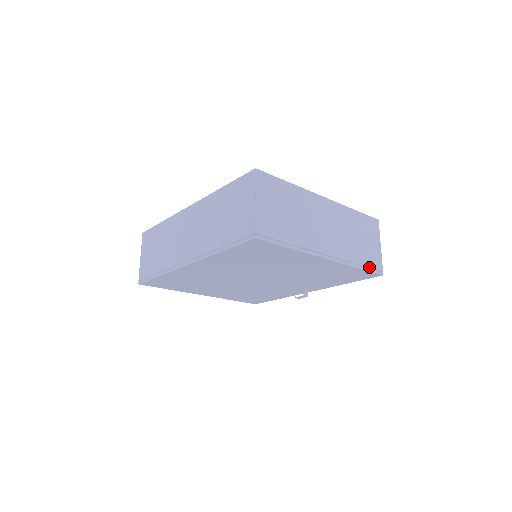
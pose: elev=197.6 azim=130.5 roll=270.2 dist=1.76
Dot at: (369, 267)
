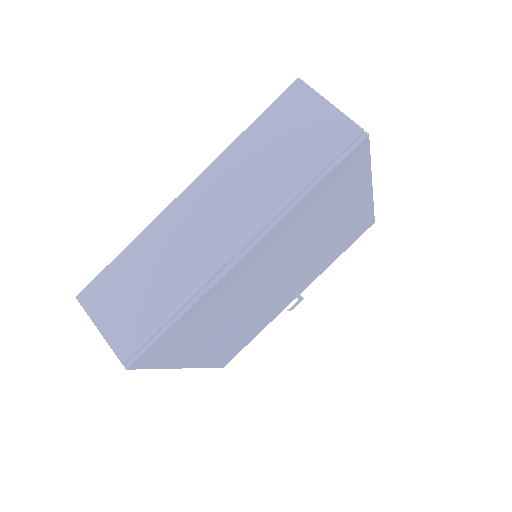
Dot at: occluded
